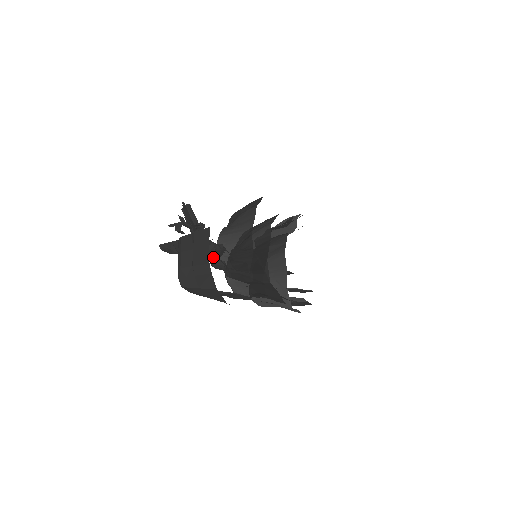
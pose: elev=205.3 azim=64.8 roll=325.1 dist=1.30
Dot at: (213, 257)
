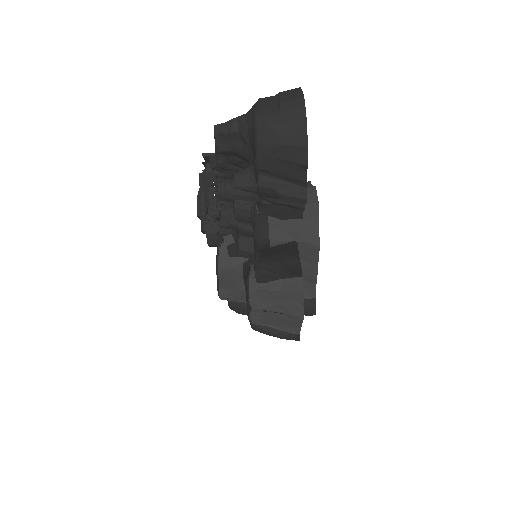
Dot at: occluded
